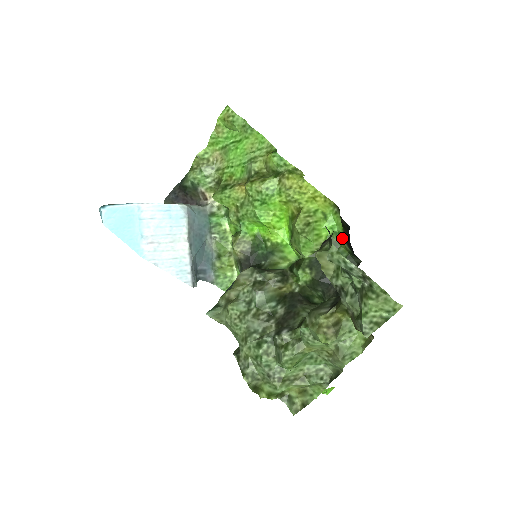
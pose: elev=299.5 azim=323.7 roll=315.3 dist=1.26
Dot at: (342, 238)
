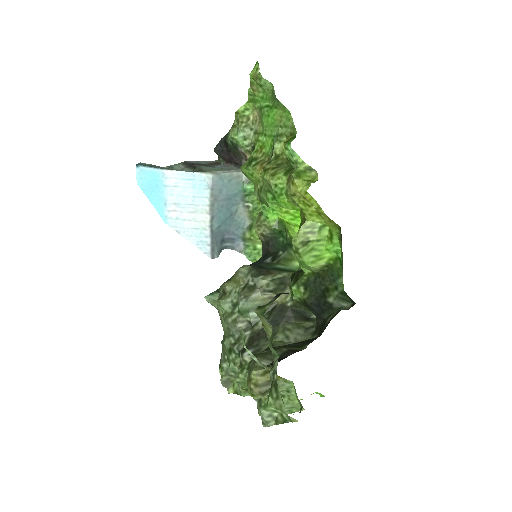
Dot at: occluded
